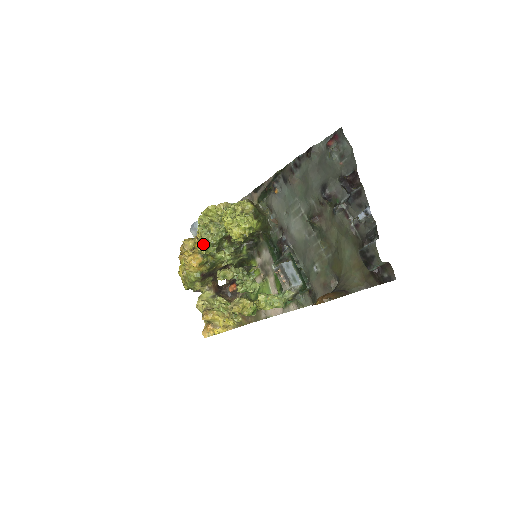
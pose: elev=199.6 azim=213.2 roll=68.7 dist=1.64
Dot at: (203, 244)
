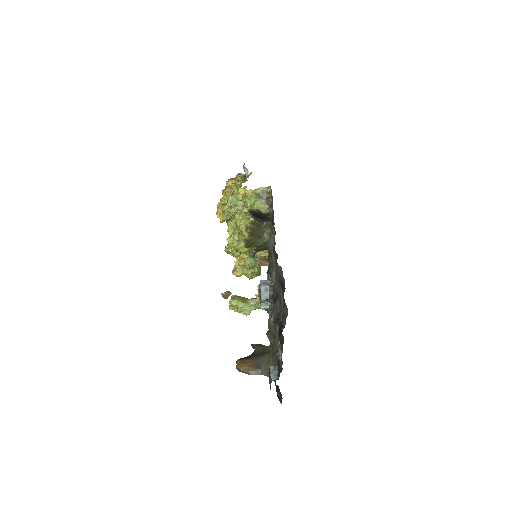
Dot at: (224, 215)
